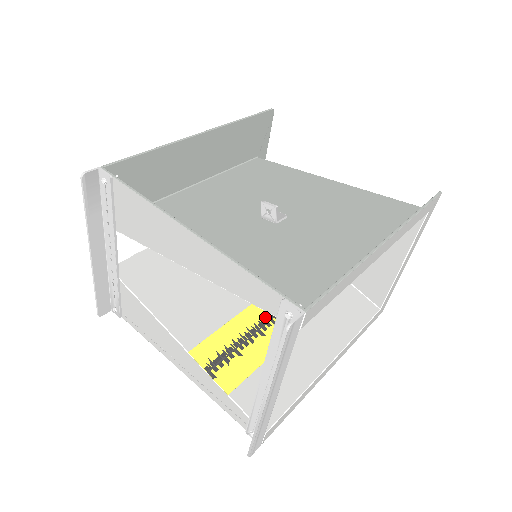
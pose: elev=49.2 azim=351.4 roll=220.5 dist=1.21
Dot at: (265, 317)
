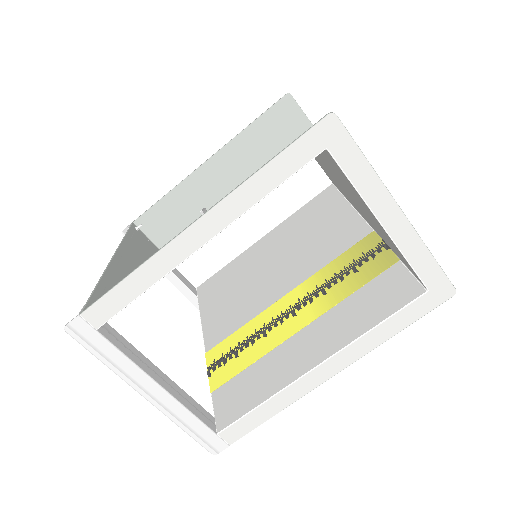
Dot at: (277, 317)
